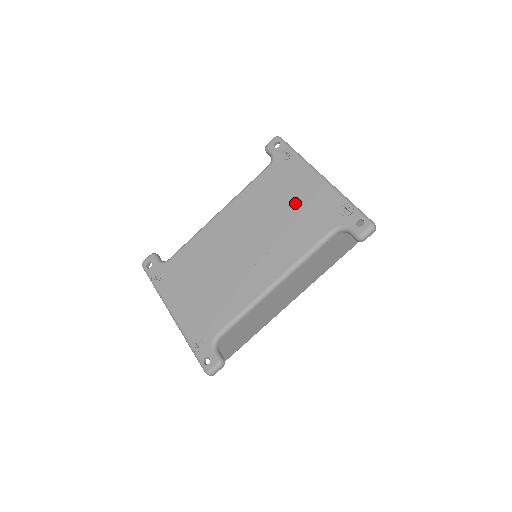
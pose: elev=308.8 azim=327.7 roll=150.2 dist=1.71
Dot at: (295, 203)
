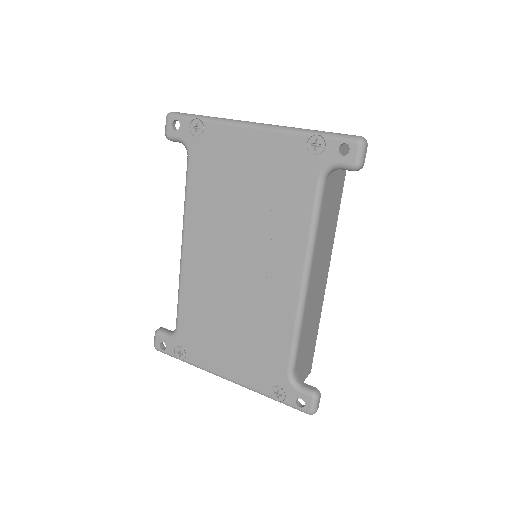
Dot at: (252, 179)
